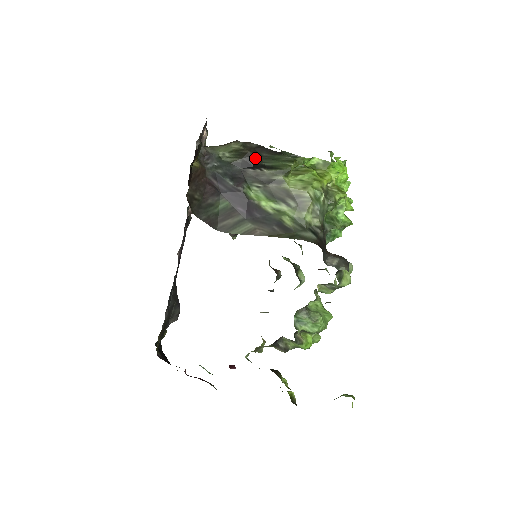
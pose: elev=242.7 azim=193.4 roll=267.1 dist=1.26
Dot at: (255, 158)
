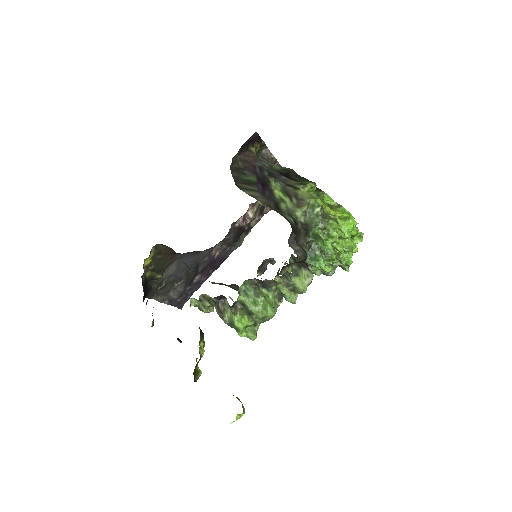
Dot at: (292, 175)
